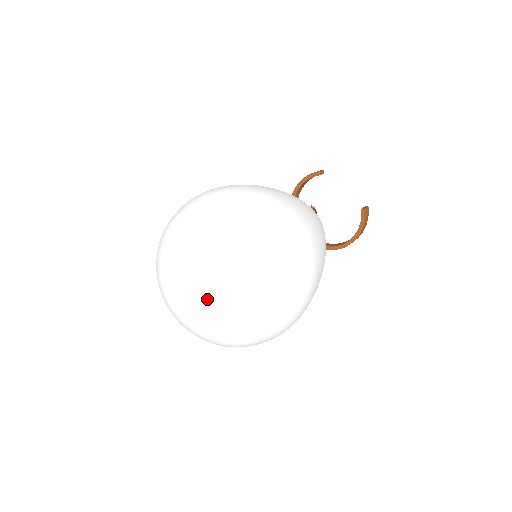
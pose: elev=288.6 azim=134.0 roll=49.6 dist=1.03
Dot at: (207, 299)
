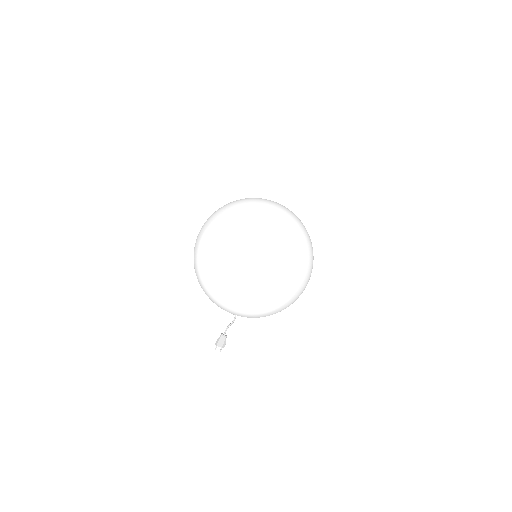
Dot at: (263, 262)
